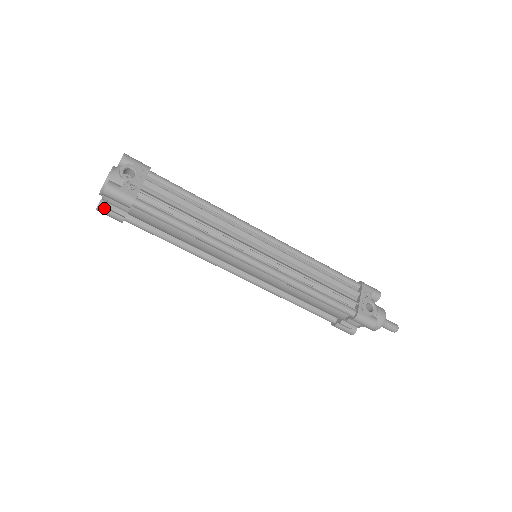
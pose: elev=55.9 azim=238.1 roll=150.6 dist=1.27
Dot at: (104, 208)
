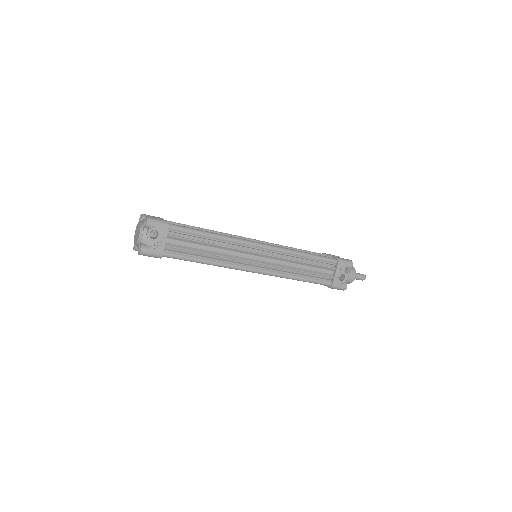
Dot at: occluded
